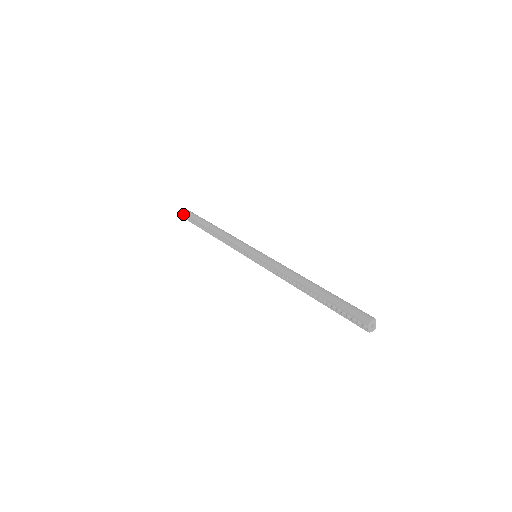
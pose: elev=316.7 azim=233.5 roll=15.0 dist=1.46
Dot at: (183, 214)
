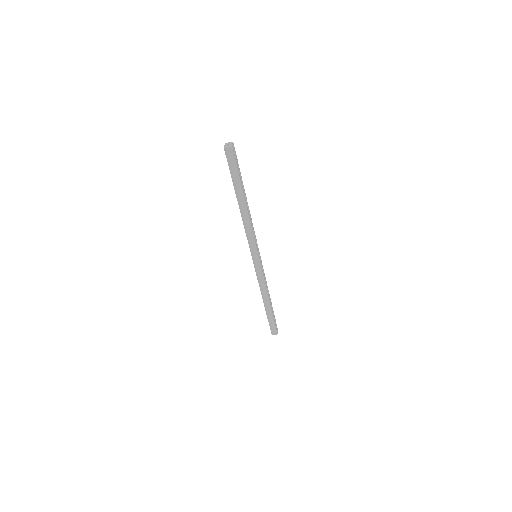
Dot at: occluded
